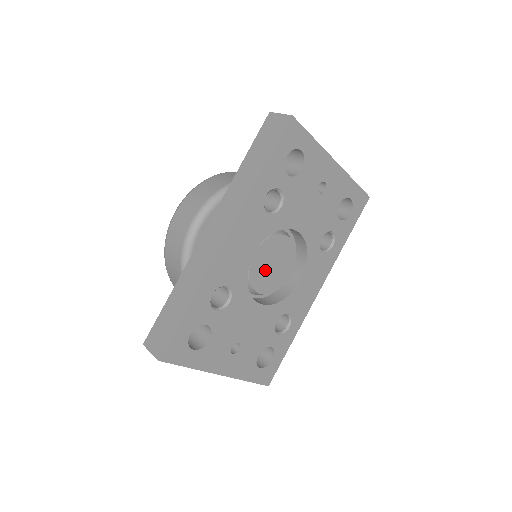
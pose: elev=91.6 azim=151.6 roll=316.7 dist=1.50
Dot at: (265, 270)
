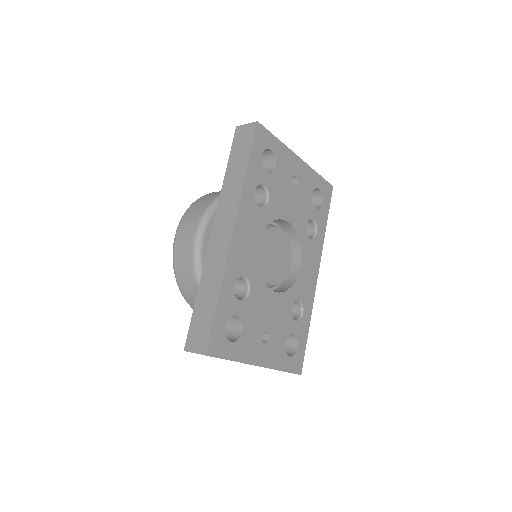
Dot at: (269, 261)
